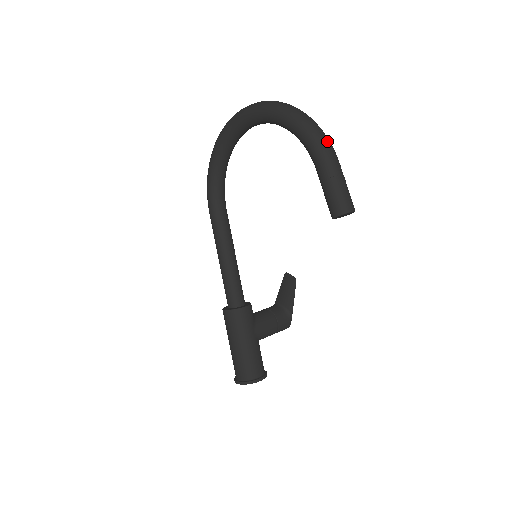
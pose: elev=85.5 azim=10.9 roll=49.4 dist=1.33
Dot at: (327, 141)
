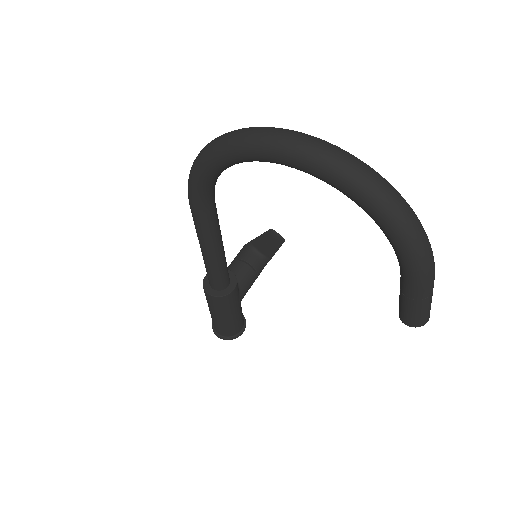
Dot at: (432, 259)
